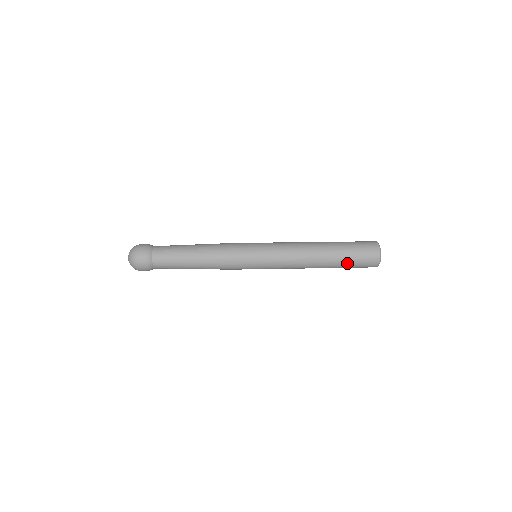
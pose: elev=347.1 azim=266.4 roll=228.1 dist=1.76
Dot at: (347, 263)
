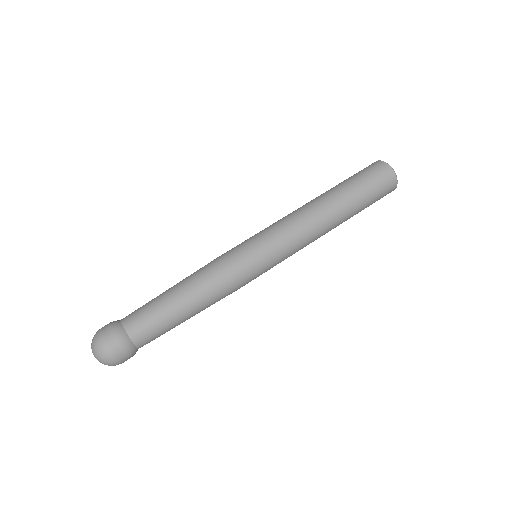
Dot at: occluded
